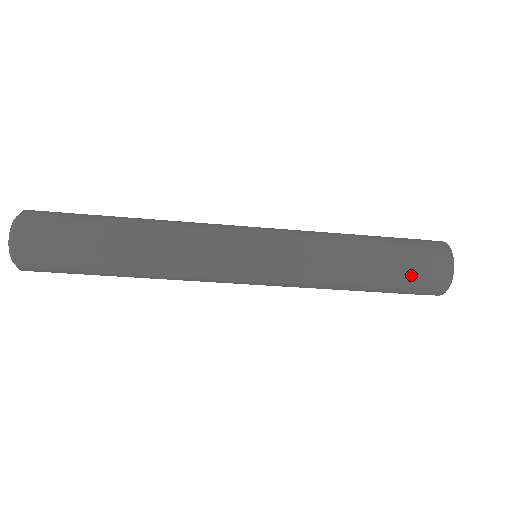
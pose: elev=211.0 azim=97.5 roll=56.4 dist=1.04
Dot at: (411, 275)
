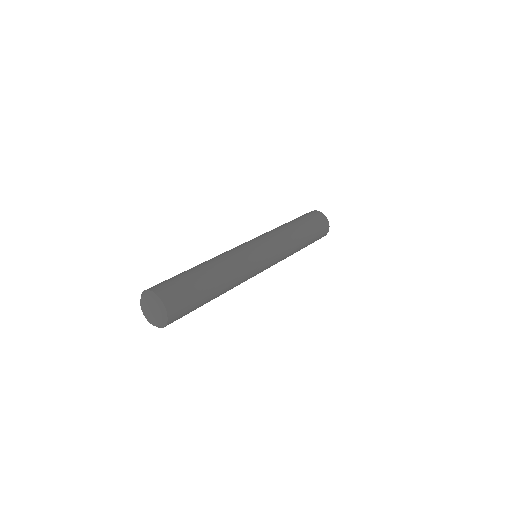
Dot at: occluded
